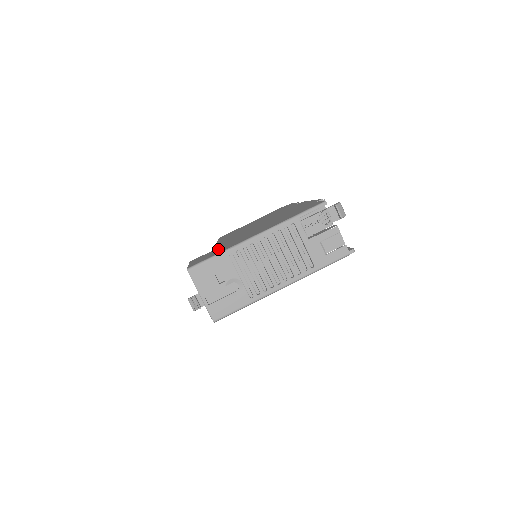
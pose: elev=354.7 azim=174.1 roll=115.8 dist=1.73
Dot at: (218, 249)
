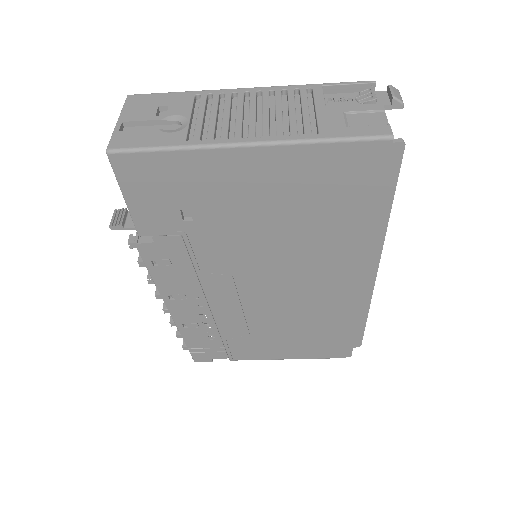
Dot at: occluded
